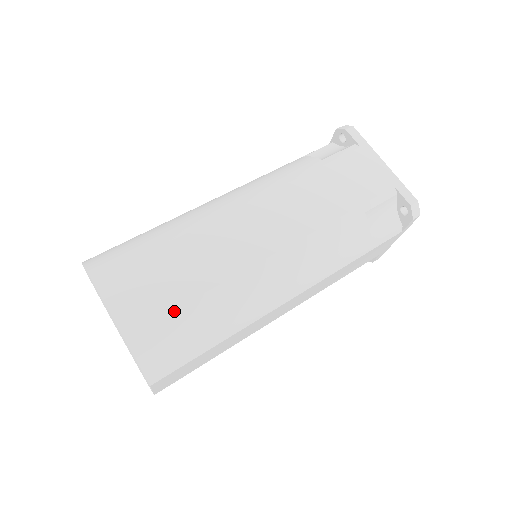
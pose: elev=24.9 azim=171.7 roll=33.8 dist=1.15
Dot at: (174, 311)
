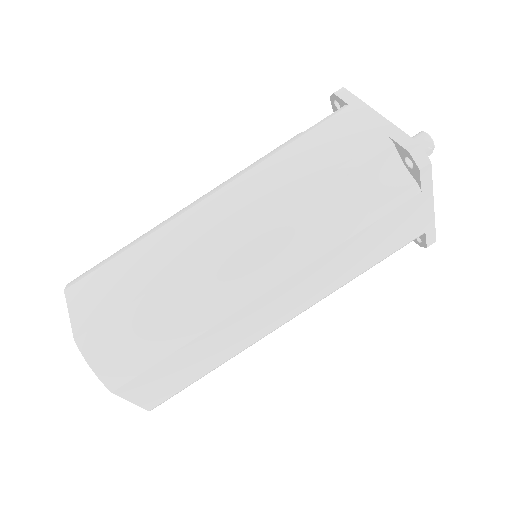
Dot at: (121, 310)
